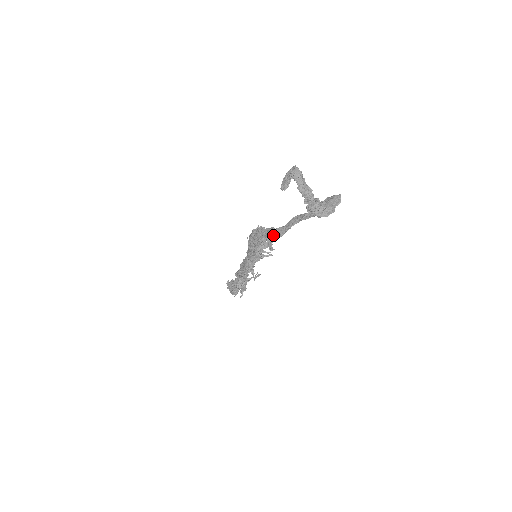
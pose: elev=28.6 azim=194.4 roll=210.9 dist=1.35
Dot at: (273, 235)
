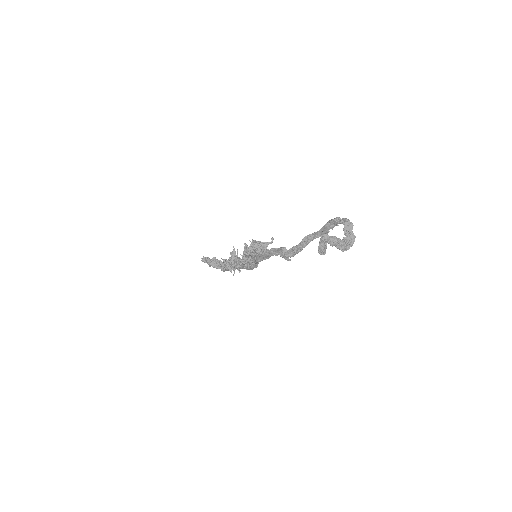
Dot at: (291, 255)
